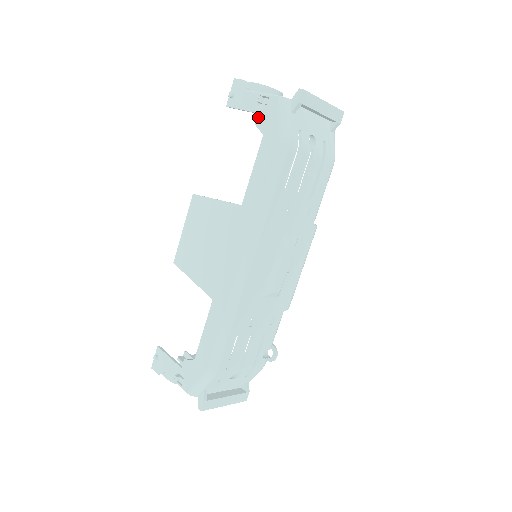
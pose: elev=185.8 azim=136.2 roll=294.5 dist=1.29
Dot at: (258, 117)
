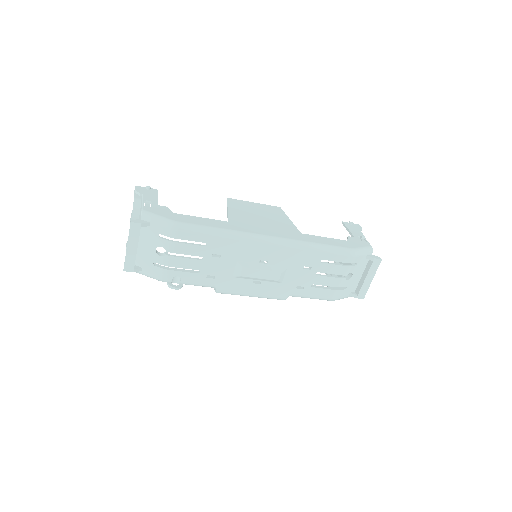
Dot at: (353, 237)
